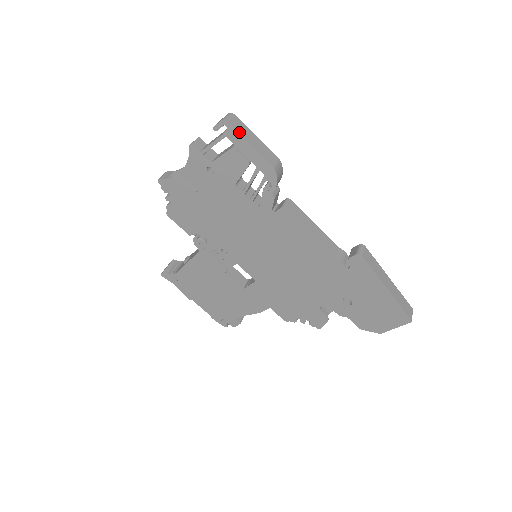
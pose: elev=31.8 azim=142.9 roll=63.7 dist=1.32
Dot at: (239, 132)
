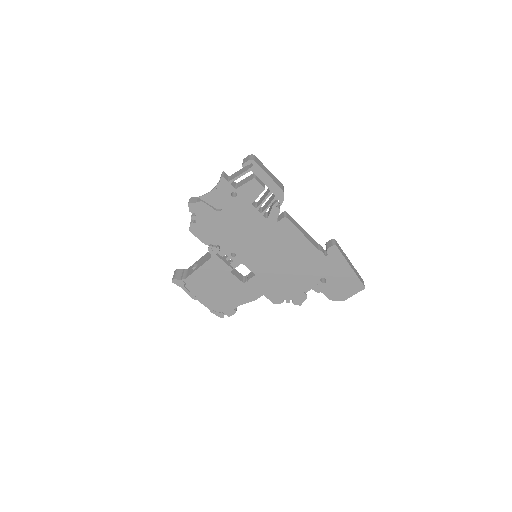
Dot at: (261, 167)
